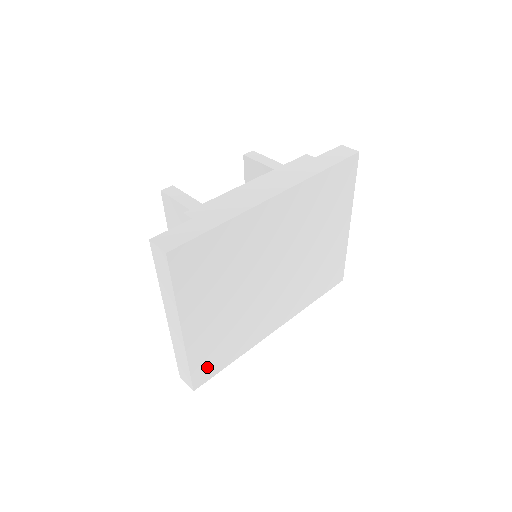
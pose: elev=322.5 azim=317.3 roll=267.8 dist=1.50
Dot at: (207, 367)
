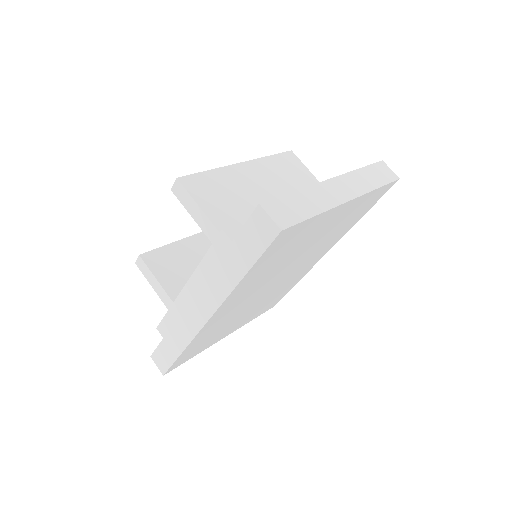
Dot at: (271, 305)
